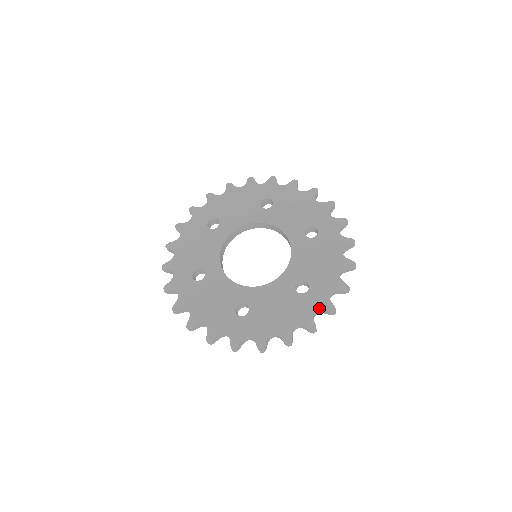
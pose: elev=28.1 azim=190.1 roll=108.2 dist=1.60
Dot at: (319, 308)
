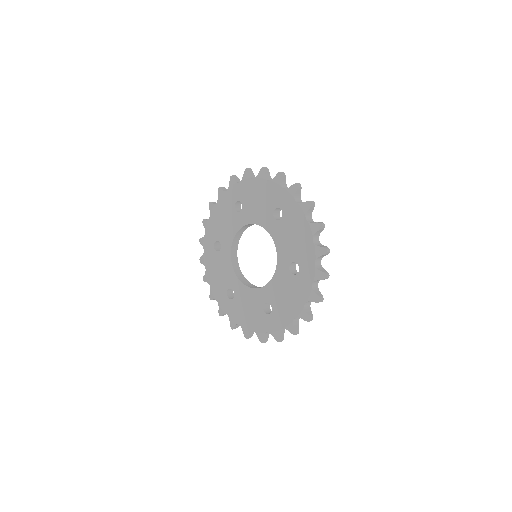
Dot at: (313, 281)
